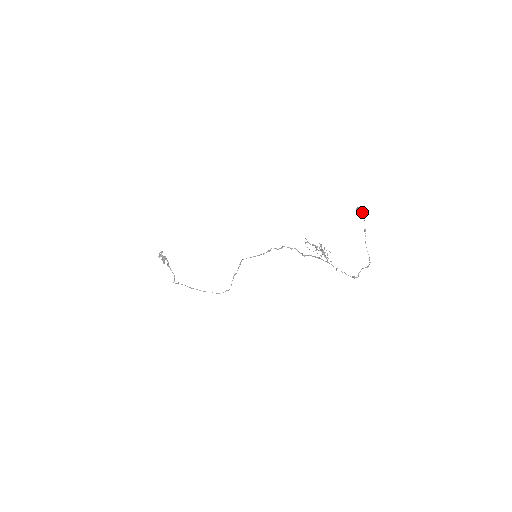
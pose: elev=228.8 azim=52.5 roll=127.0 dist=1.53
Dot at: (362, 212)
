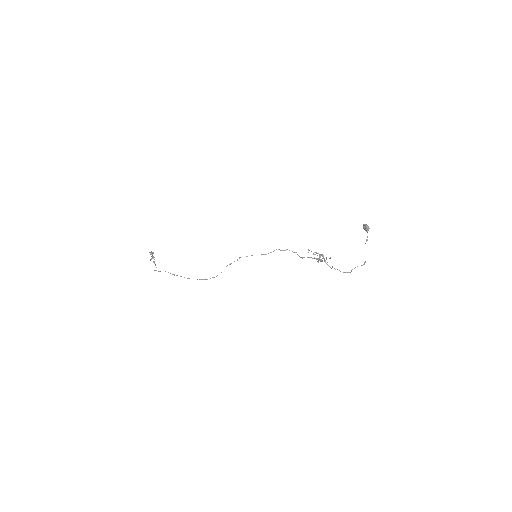
Dot at: (368, 226)
